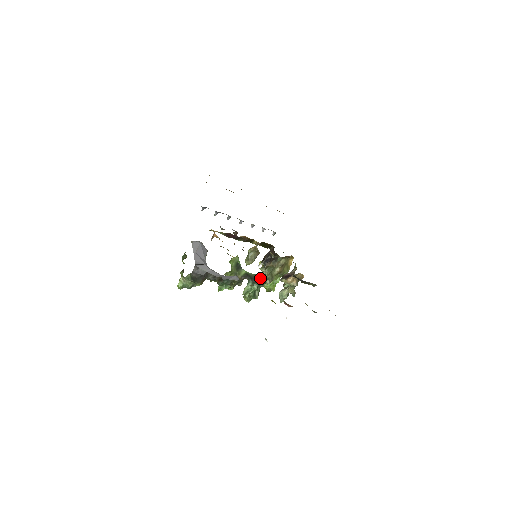
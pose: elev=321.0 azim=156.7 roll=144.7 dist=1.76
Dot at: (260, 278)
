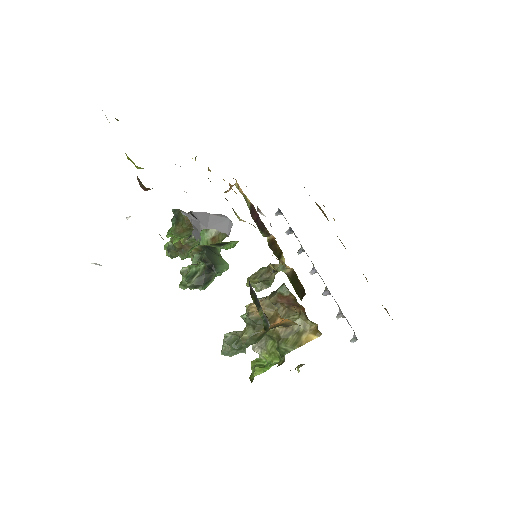
Dot at: (220, 262)
